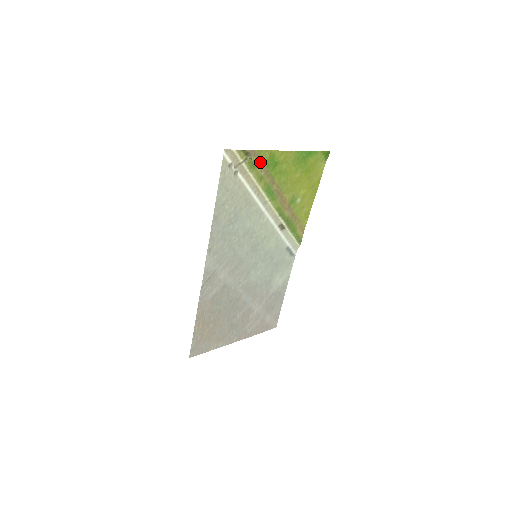
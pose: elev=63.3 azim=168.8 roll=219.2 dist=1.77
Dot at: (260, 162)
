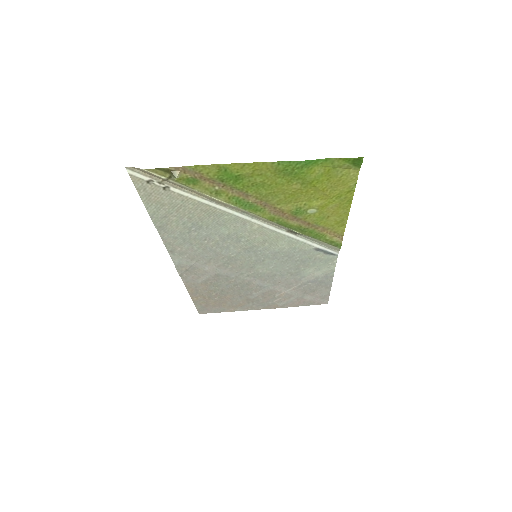
Dot at: (203, 177)
